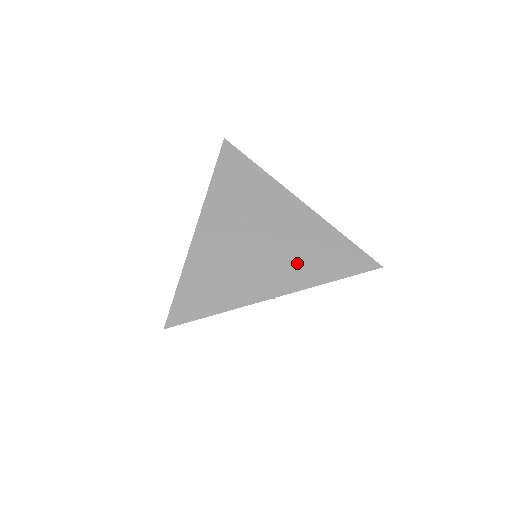
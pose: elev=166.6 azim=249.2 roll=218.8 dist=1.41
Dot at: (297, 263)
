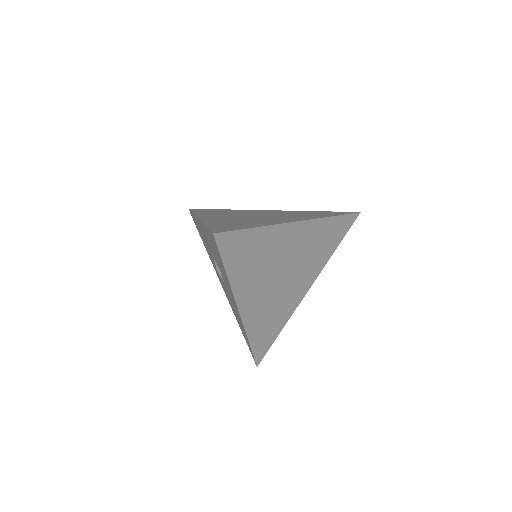
Dot at: (313, 263)
